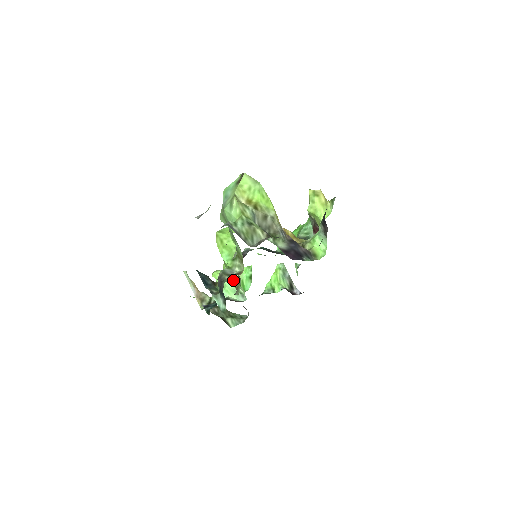
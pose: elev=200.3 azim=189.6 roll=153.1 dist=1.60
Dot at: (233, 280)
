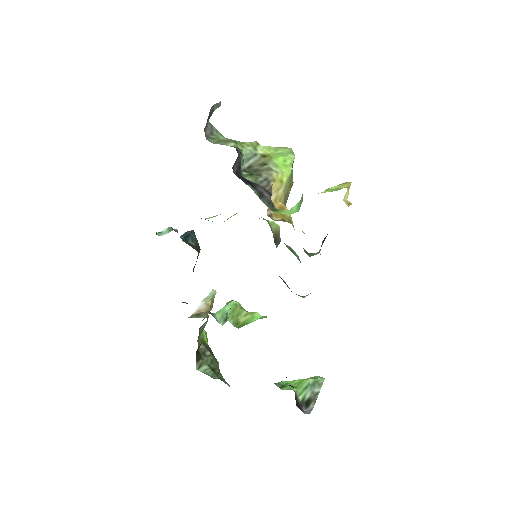
Dot at: (240, 317)
